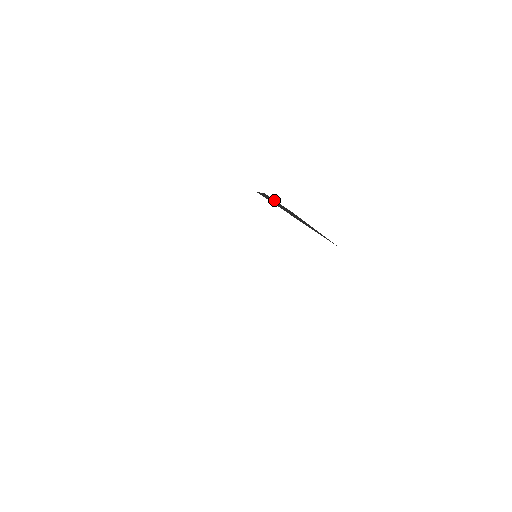
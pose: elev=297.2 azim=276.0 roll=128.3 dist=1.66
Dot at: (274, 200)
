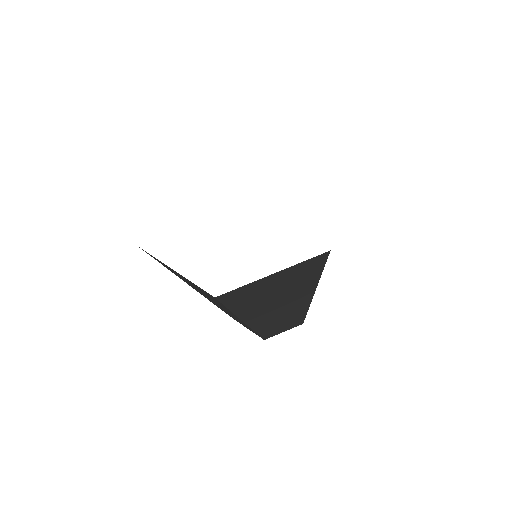
Dot at: occluded
